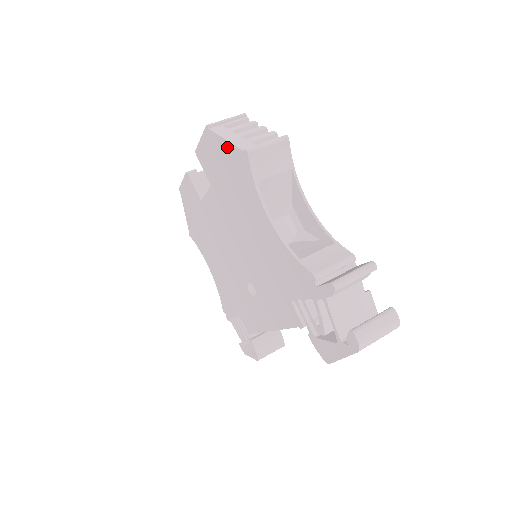
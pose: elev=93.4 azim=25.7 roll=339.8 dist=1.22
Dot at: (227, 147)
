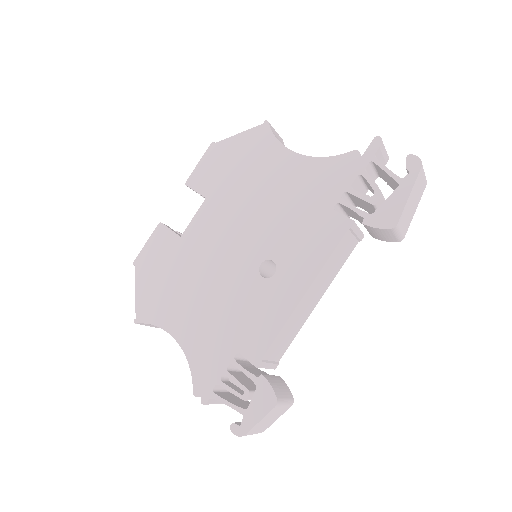
Dot at: (240, 137)
